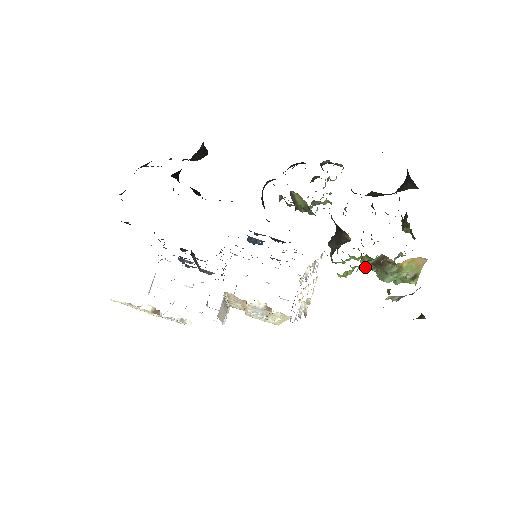
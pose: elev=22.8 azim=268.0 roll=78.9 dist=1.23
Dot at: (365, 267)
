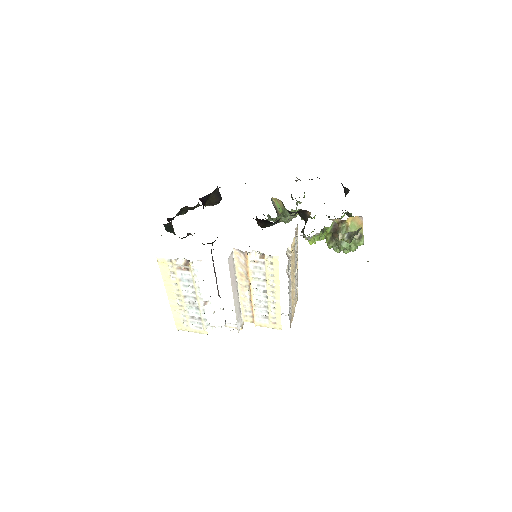
Dot at: (329, 244)
